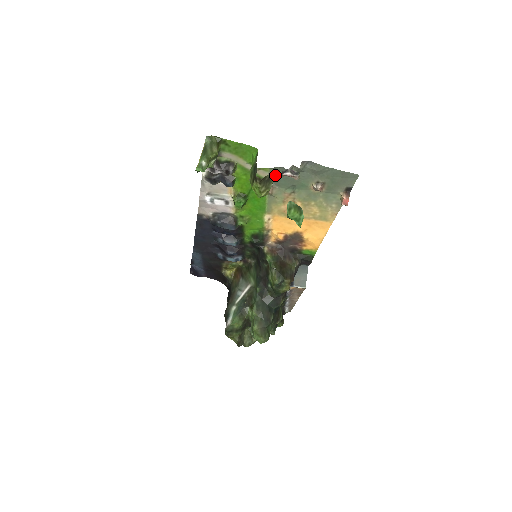
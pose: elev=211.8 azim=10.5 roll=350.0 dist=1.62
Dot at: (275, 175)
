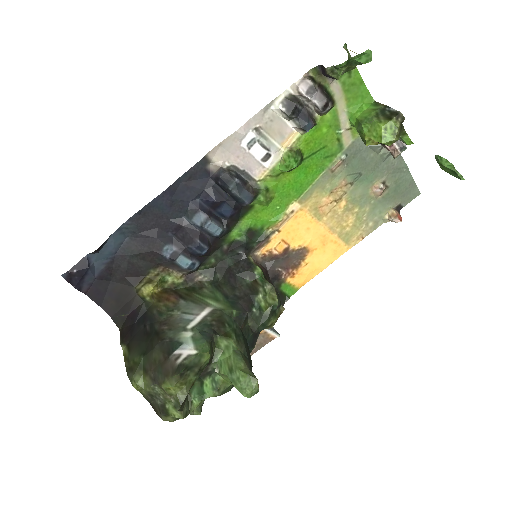
Dot at: (402, 130)
